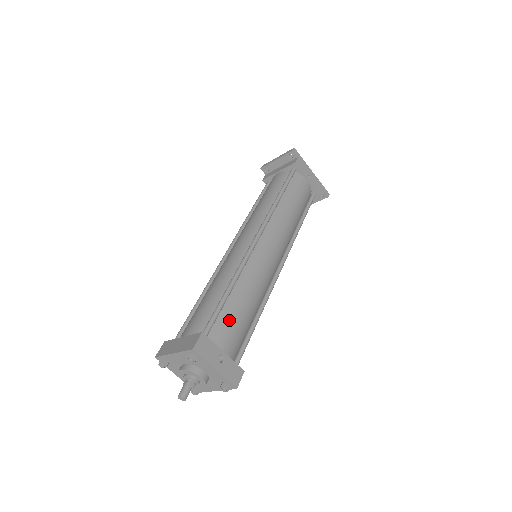
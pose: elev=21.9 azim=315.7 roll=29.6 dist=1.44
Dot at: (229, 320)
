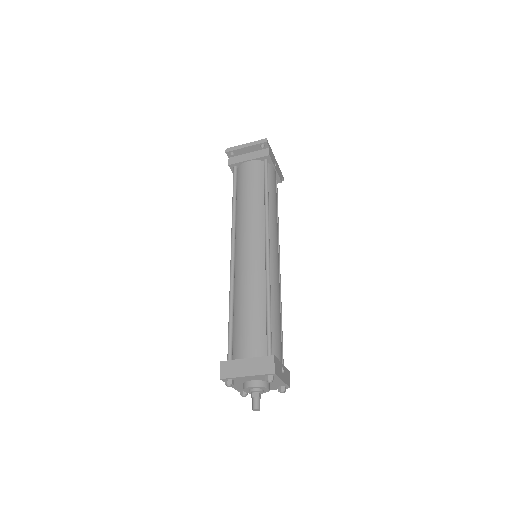
Dot at: (277, 333)
